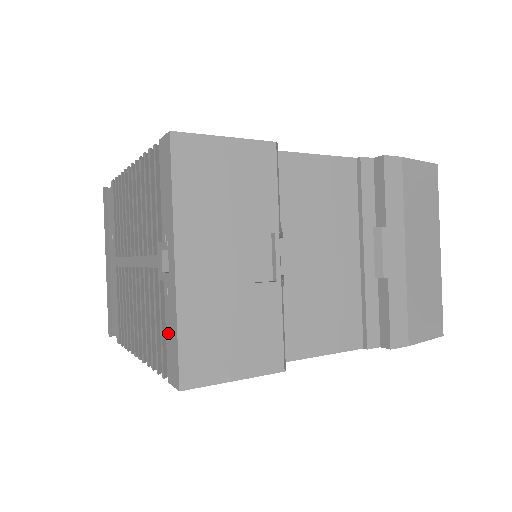
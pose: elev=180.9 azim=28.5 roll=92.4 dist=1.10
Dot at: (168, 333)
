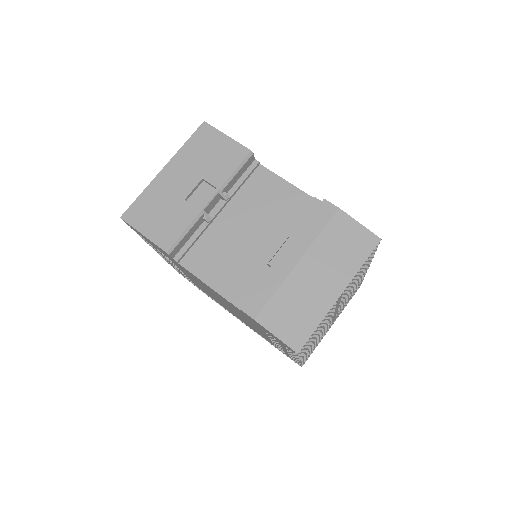
Dot at: occluded
